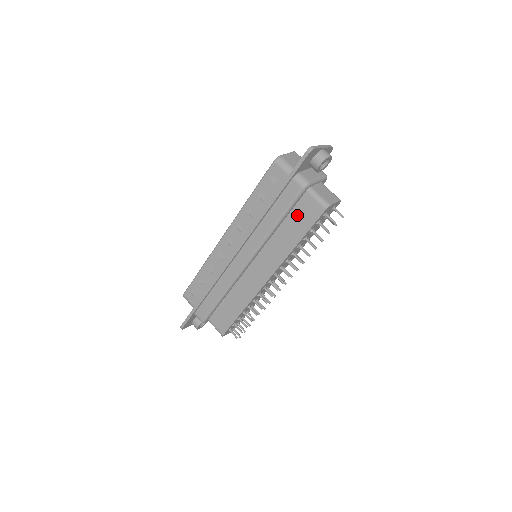
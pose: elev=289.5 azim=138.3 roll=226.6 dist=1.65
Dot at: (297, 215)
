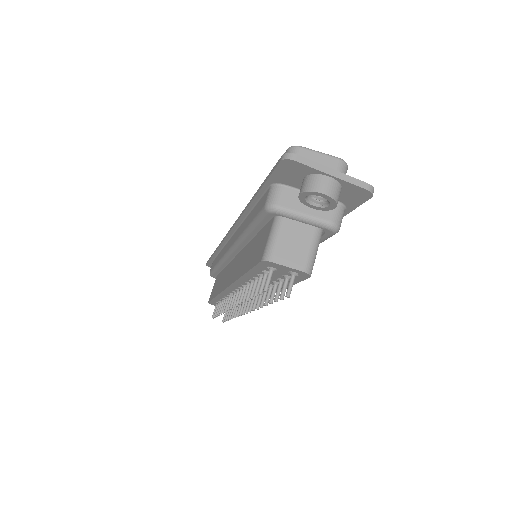
Dot at: (259, 240)
